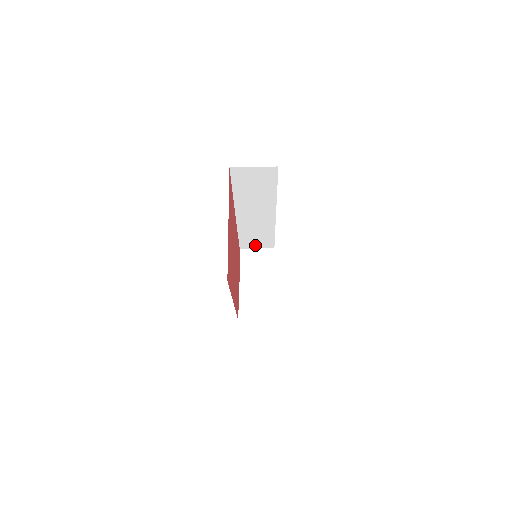
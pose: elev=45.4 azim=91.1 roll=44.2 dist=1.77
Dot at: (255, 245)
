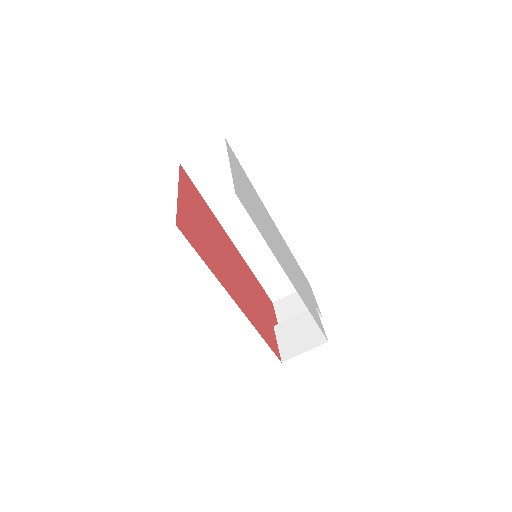
Dot at: (285, 288)
